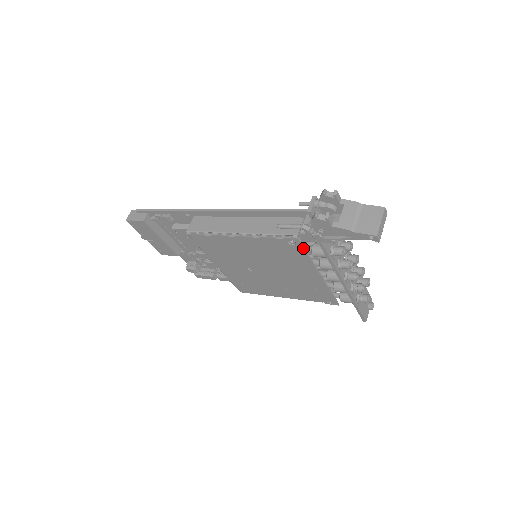
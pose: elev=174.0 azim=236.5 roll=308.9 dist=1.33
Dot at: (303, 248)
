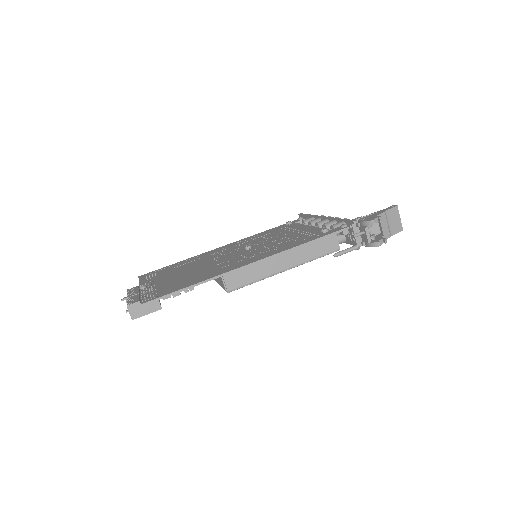
Dot at: occluded
